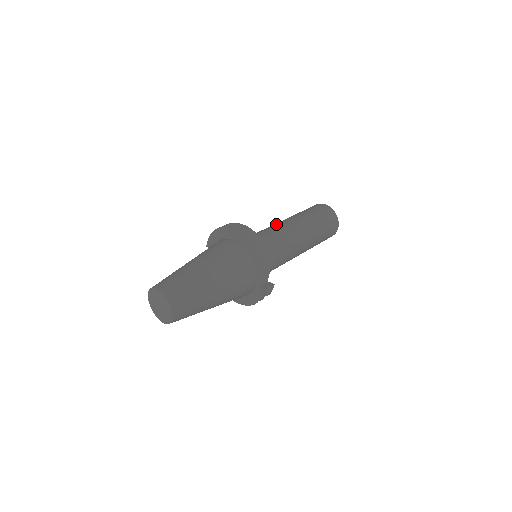
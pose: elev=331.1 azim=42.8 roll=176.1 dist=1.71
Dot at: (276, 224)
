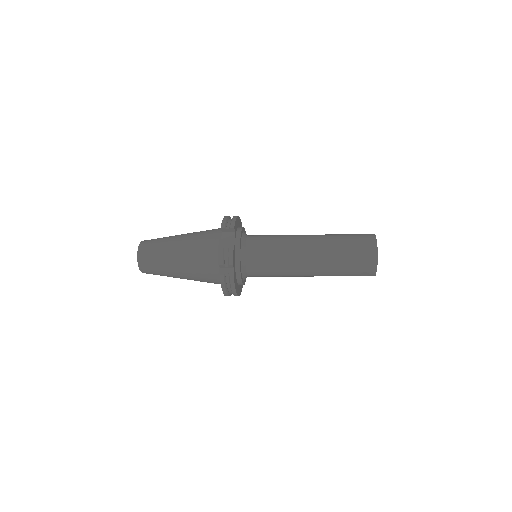
Dot at: occluded
